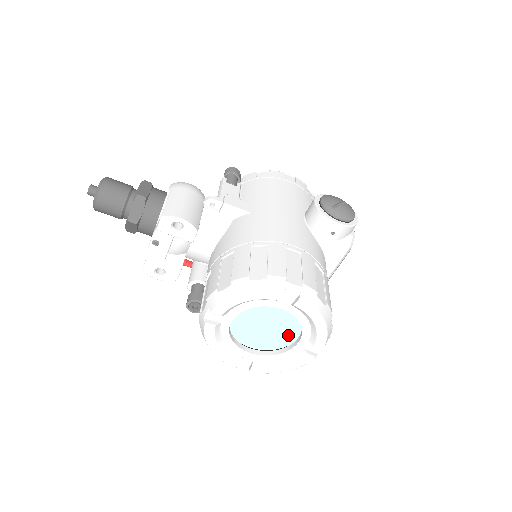
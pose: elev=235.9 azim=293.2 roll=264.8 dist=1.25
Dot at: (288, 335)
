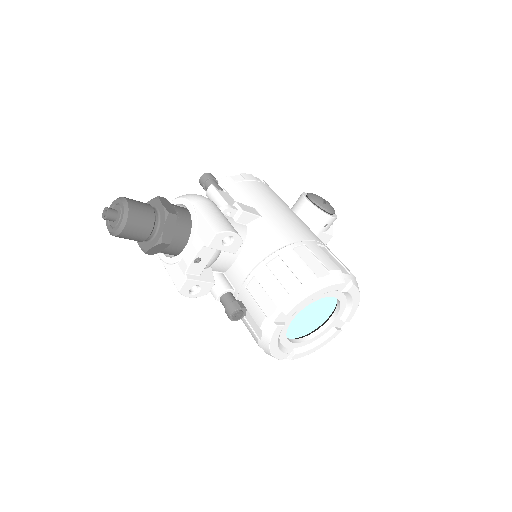
Dot at: (321, 319)
